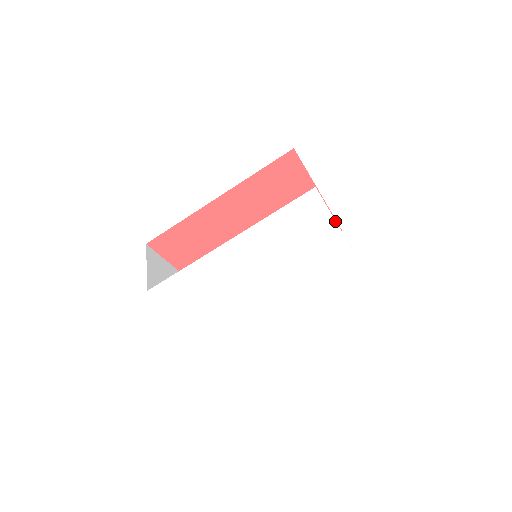
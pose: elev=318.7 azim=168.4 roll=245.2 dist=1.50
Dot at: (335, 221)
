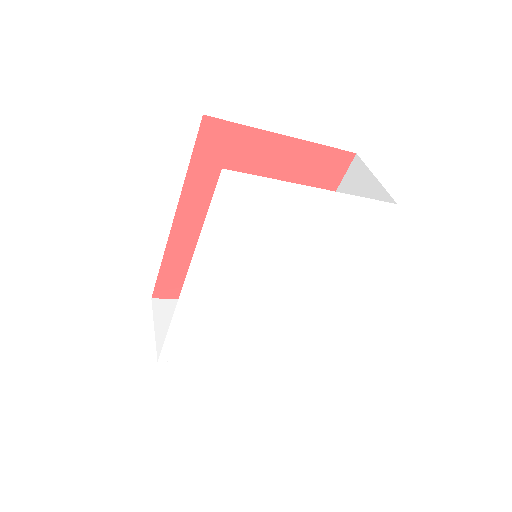
Dot at: (292, 183)
